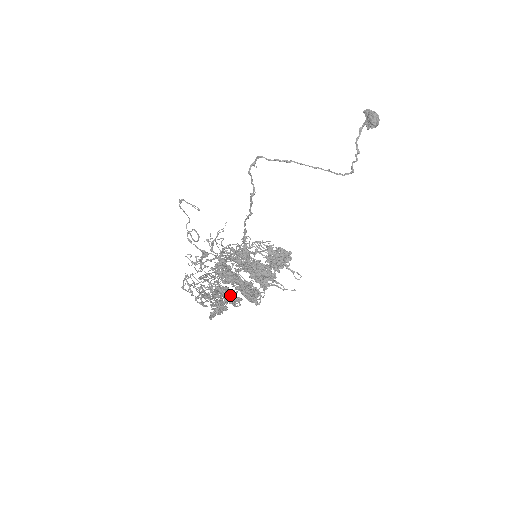
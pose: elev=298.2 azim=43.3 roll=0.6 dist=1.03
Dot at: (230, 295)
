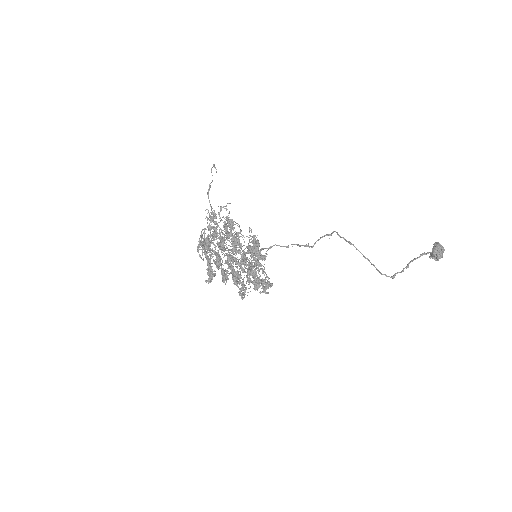
Dot at: (216, 257)
